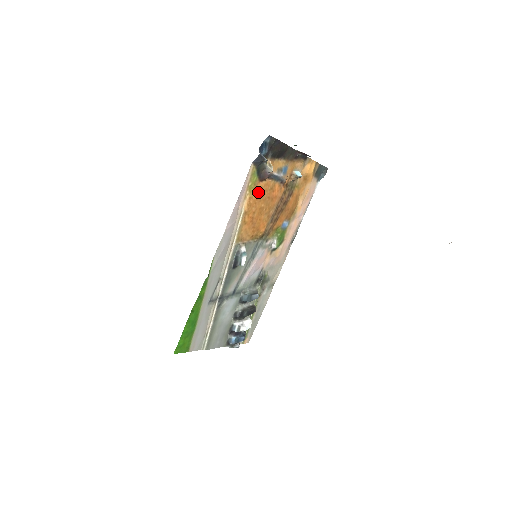
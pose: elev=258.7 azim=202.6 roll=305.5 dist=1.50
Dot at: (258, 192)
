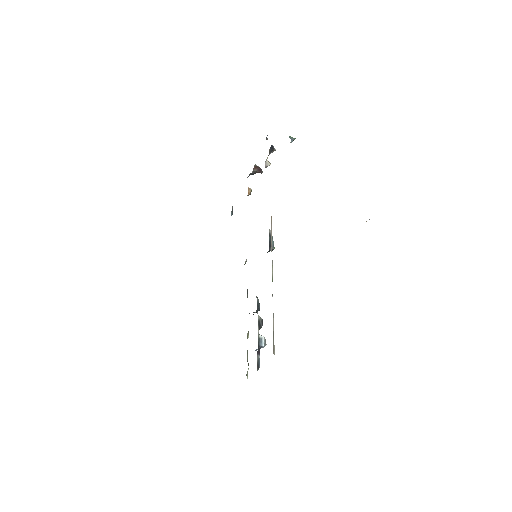
Dot at: occluded
